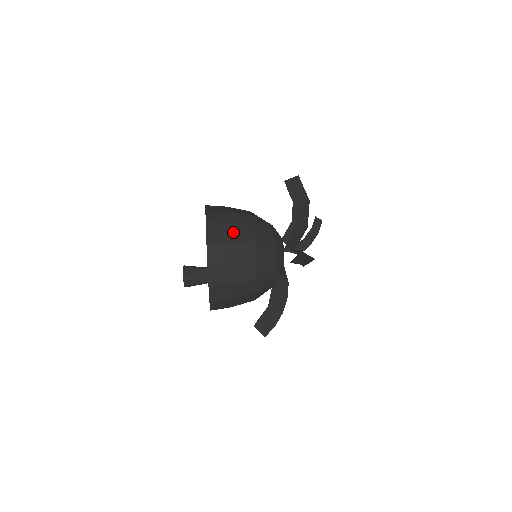
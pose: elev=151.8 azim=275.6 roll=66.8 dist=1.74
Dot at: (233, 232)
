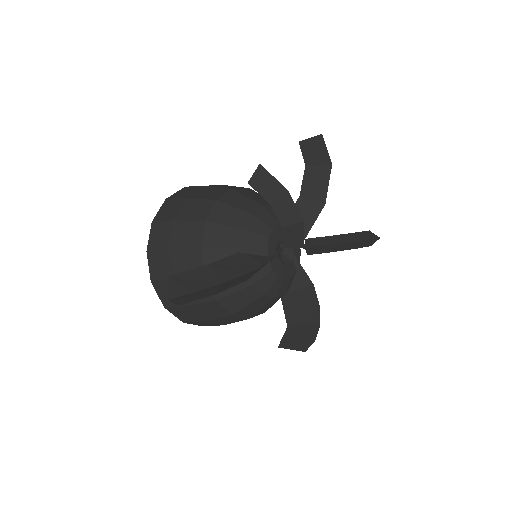
Dot at: occluded
